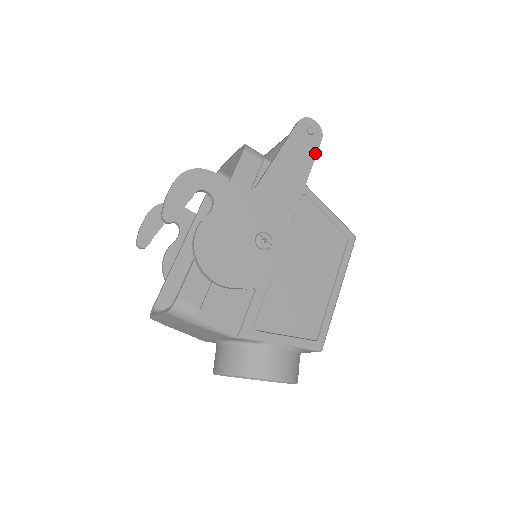
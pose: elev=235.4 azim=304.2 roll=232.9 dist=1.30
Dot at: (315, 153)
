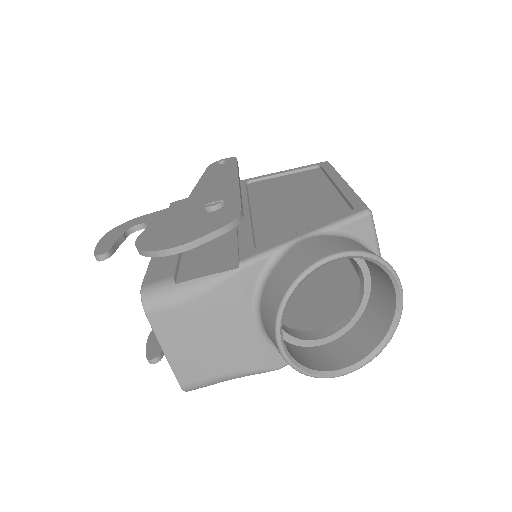
Dot at: (235, 164)
